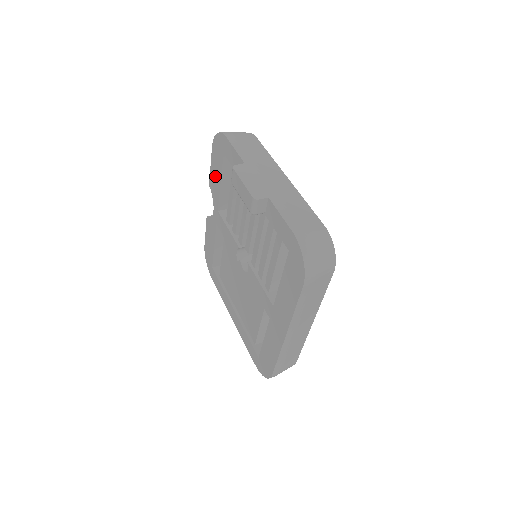
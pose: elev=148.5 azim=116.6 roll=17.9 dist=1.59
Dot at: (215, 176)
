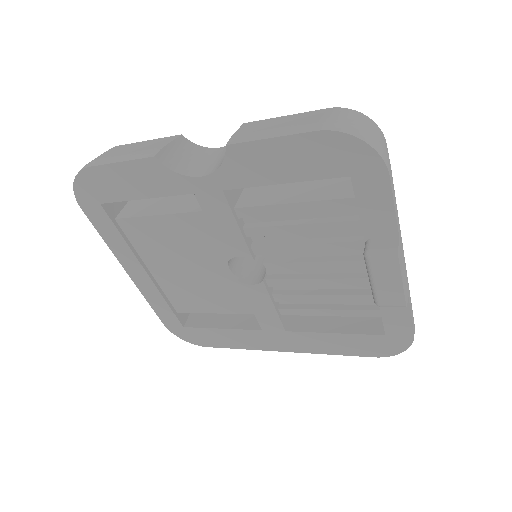
Dot at: (274, 162)
